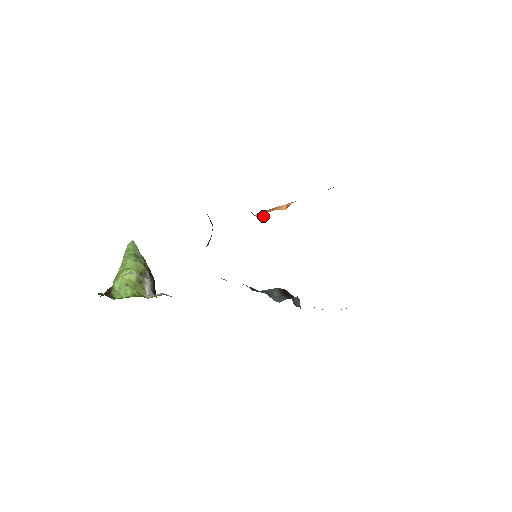
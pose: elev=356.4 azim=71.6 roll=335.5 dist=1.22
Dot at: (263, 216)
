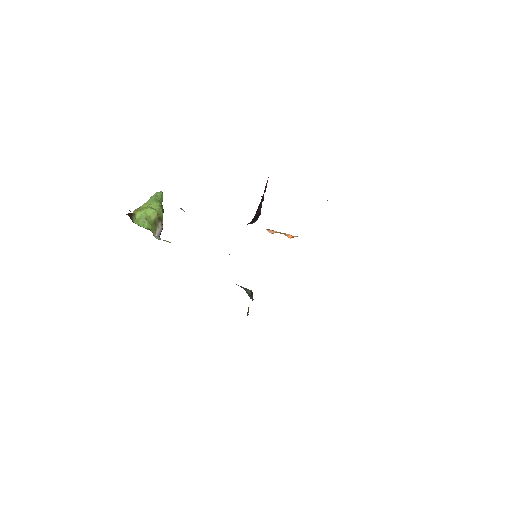
Dot at: (272, 233)
